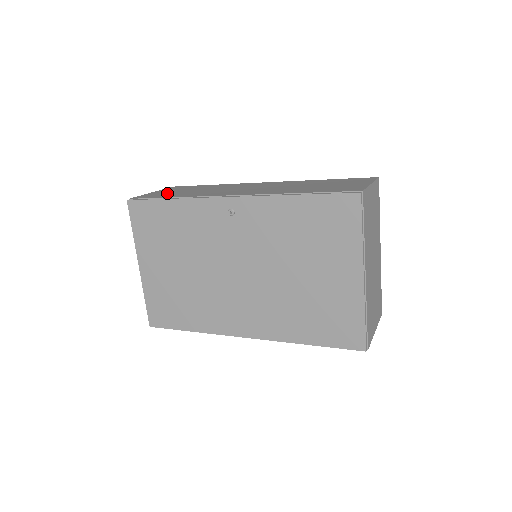
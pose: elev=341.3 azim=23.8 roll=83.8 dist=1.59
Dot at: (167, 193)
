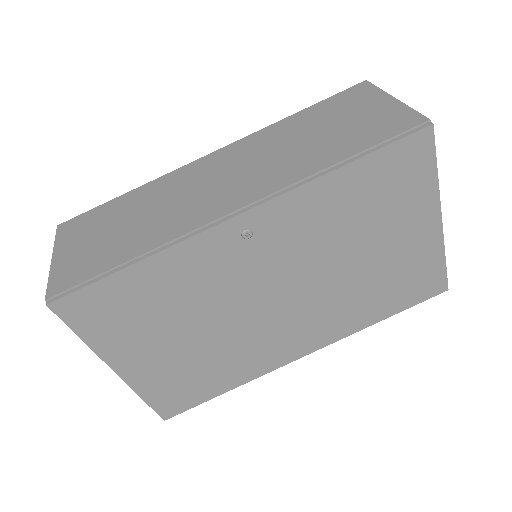
Dot at: (92, 250)
